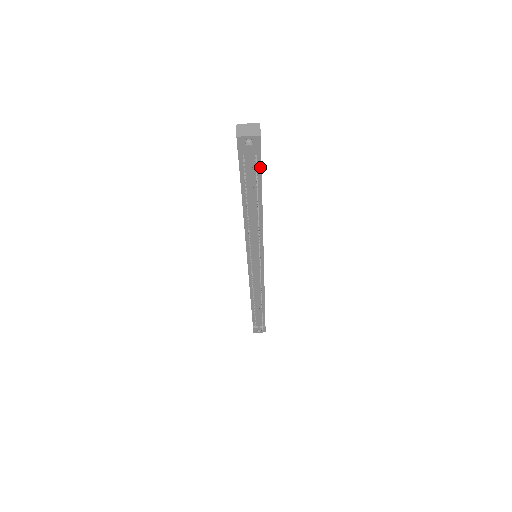
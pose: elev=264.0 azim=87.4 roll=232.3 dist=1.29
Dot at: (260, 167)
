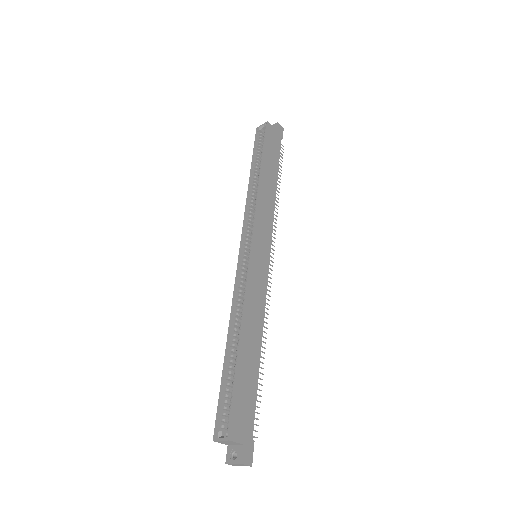
Dot at: (253, 418)
